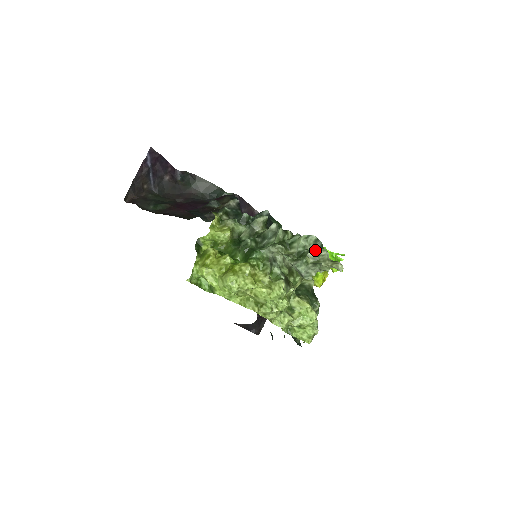
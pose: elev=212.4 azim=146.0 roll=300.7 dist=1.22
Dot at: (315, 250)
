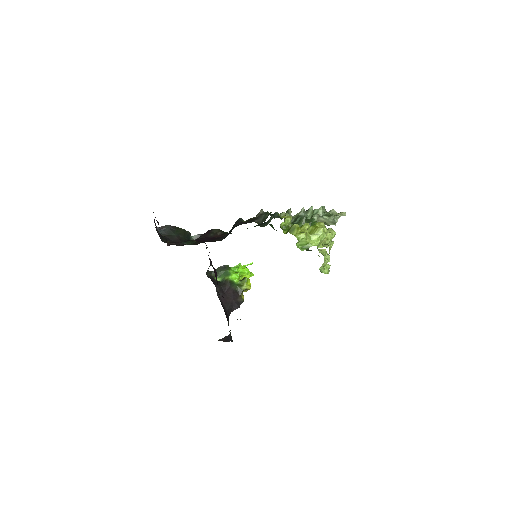
Dot at: (327, 213)
